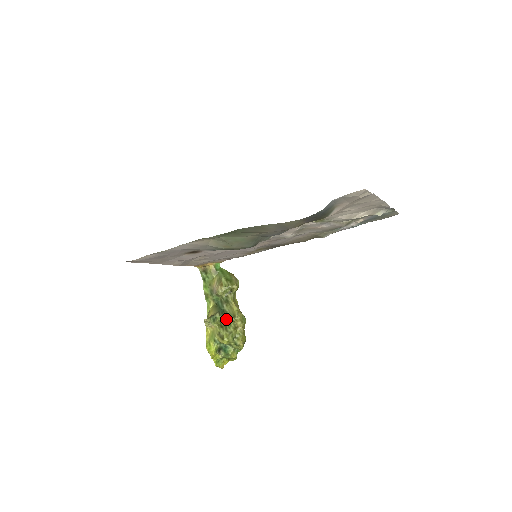
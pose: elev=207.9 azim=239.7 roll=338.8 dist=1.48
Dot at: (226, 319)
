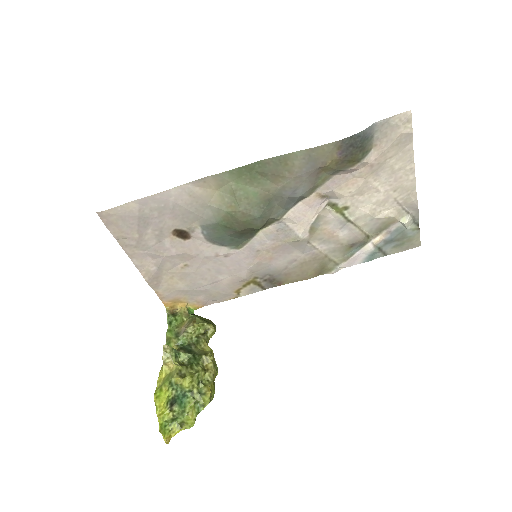
Dot at: (193, 357)
